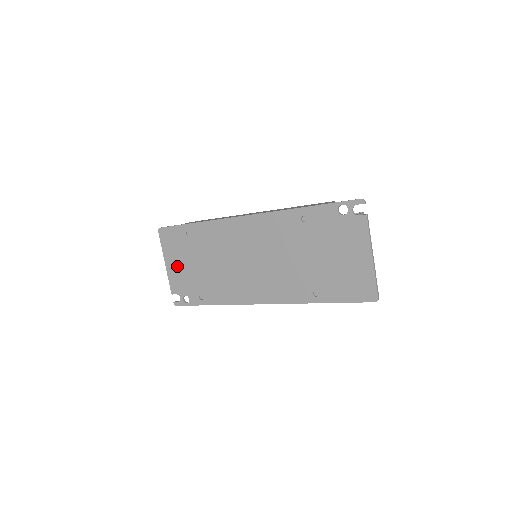
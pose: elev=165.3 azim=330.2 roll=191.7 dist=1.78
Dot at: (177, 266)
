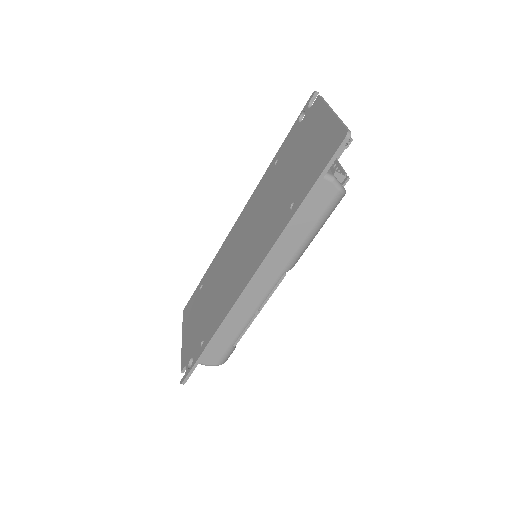
Dot at: (189, 331)
